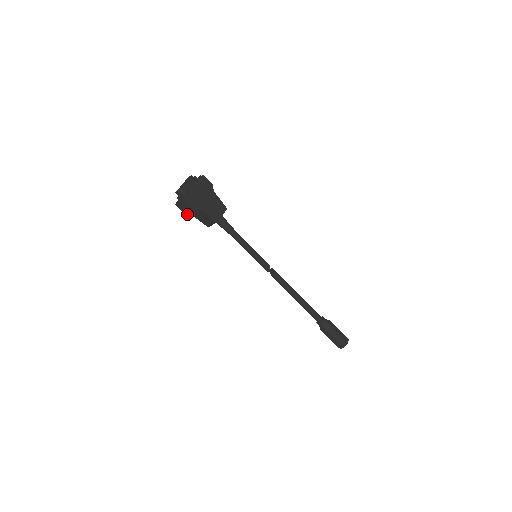
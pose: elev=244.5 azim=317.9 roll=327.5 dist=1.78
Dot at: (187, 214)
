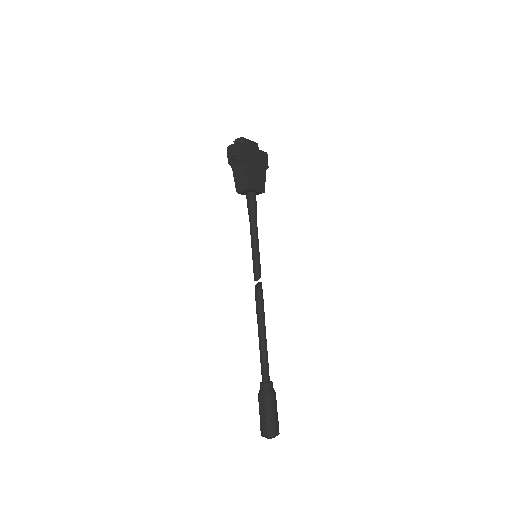
Dot at: (230, 162)
